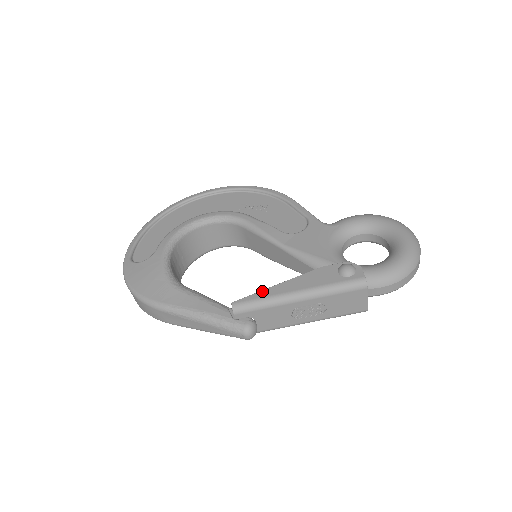
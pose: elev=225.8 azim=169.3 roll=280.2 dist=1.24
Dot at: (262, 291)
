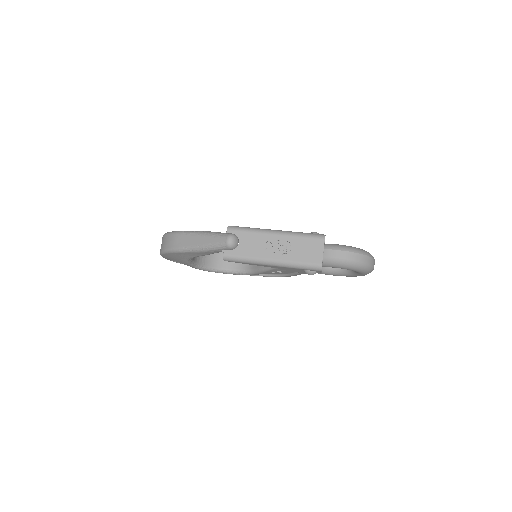
Dot at: occluded
